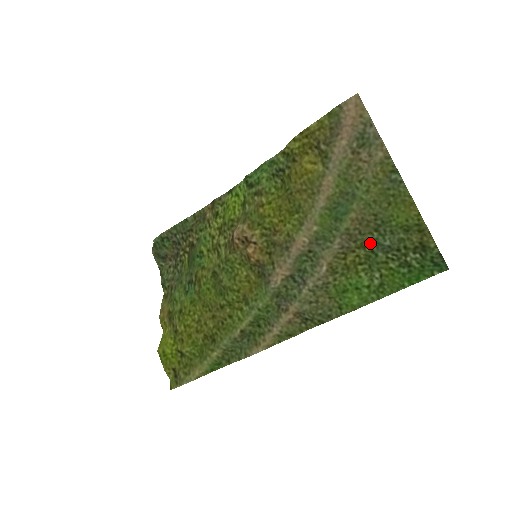
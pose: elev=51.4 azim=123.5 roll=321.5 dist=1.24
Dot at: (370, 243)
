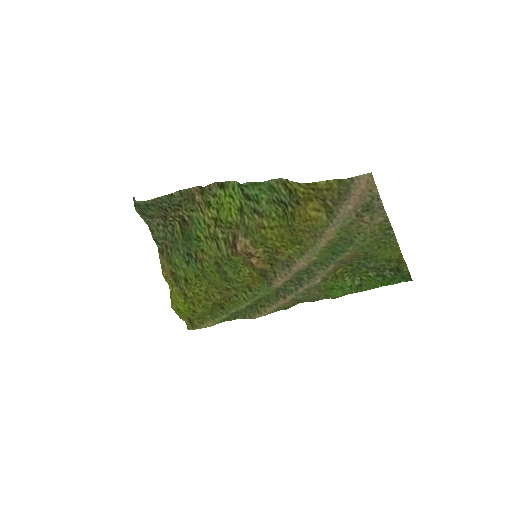
Dot at: (357, 264)
